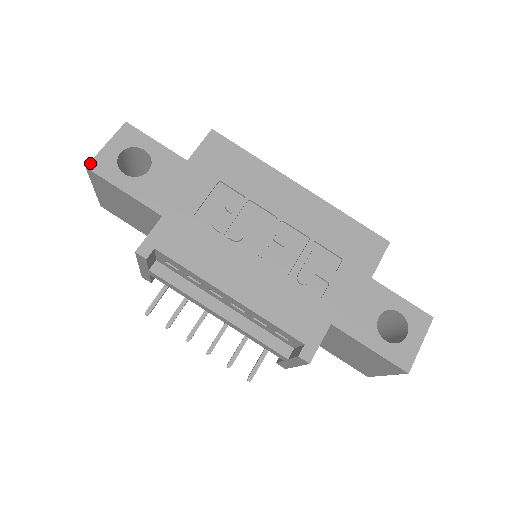
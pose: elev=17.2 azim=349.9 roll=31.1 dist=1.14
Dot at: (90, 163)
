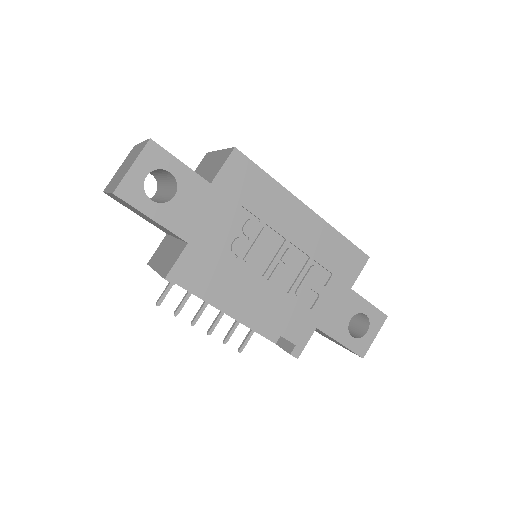
Dot at: (117, 189)
